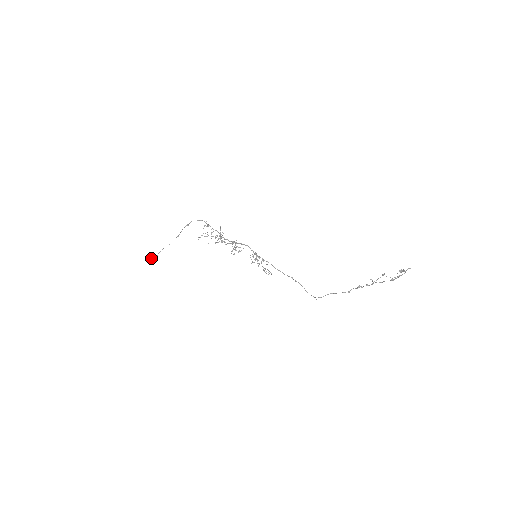
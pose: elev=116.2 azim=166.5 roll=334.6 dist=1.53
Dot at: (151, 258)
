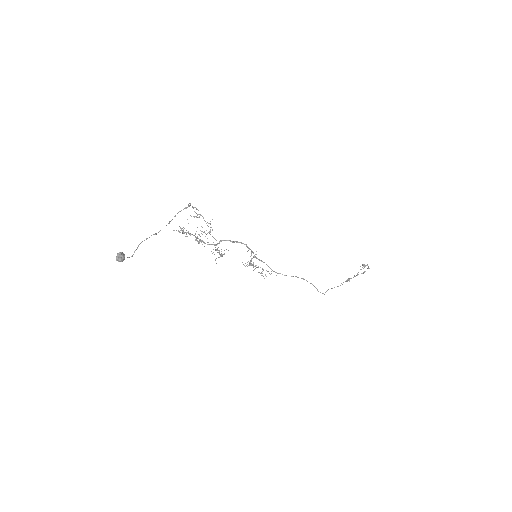
Dot at: occluded
